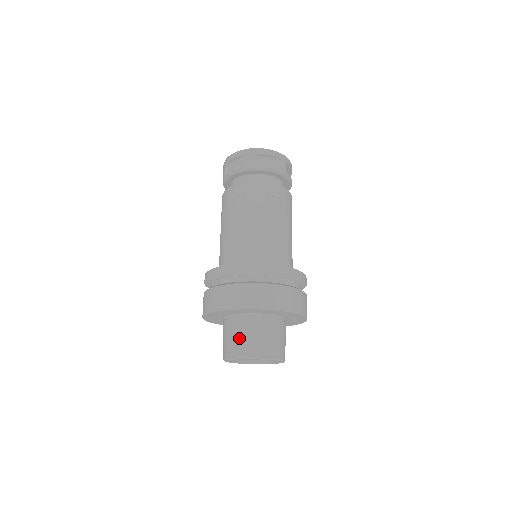
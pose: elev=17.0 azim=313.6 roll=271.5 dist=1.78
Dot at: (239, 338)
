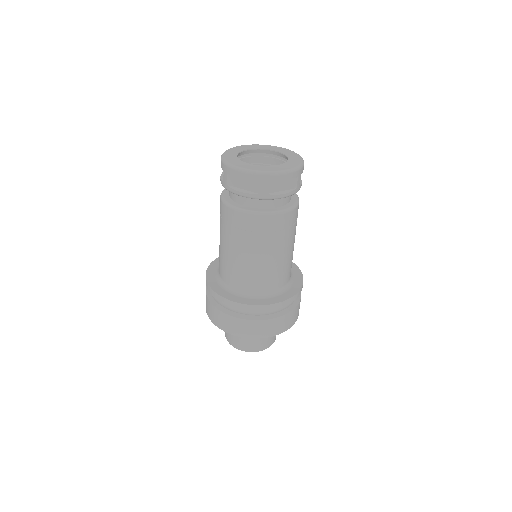
Dot at: (245, 340)
